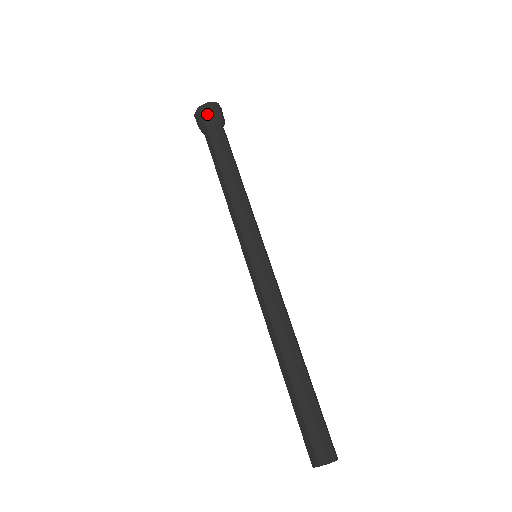
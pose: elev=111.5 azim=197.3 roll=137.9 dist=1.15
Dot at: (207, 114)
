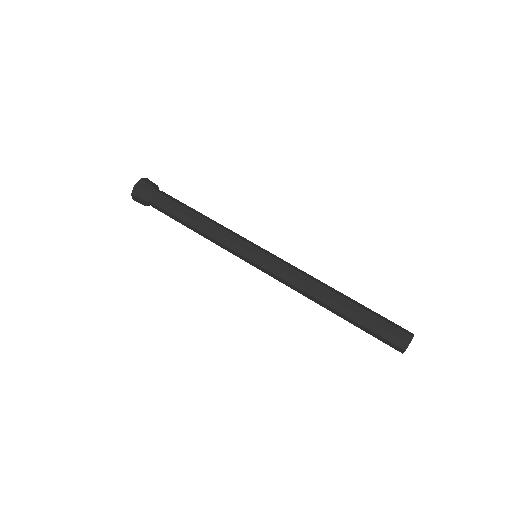
Dot at: (146, 186)
